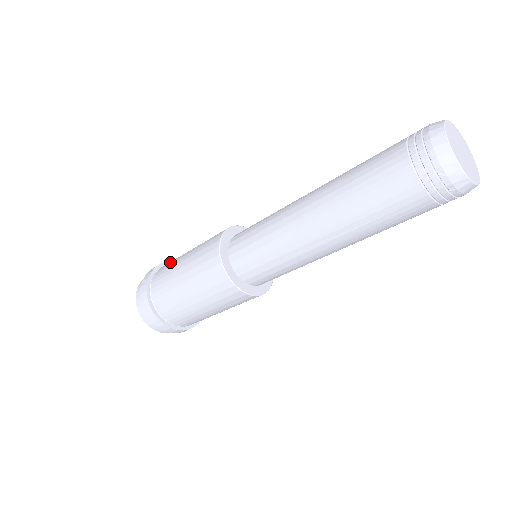
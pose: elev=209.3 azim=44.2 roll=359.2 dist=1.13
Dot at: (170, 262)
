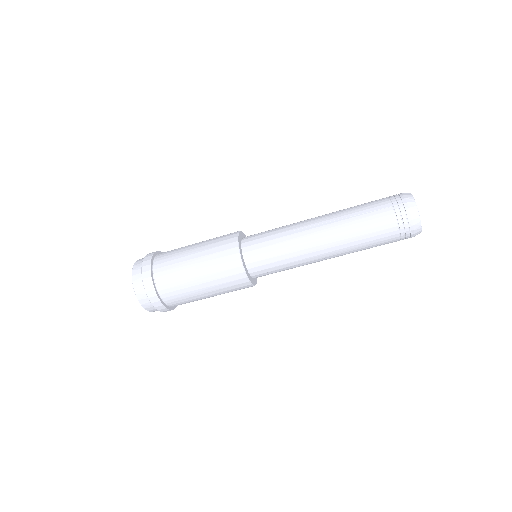
Dot at: (170, 261)
